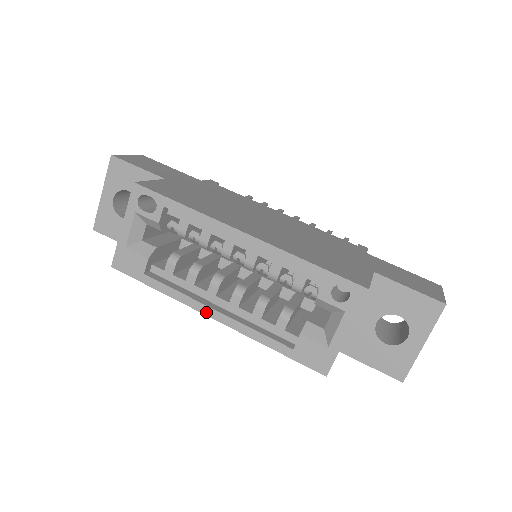
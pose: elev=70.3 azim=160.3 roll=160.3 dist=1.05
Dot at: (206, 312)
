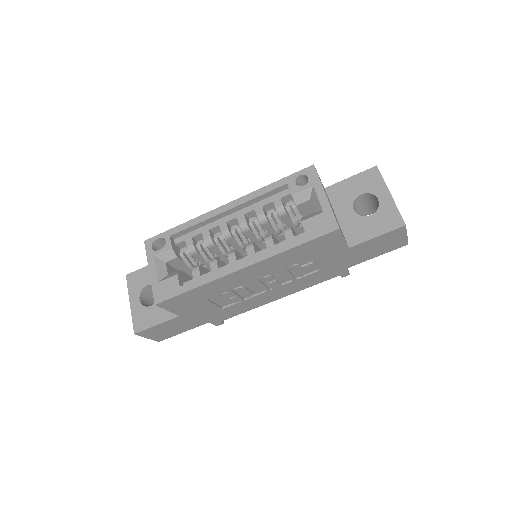
Dot at: (236, 269)
